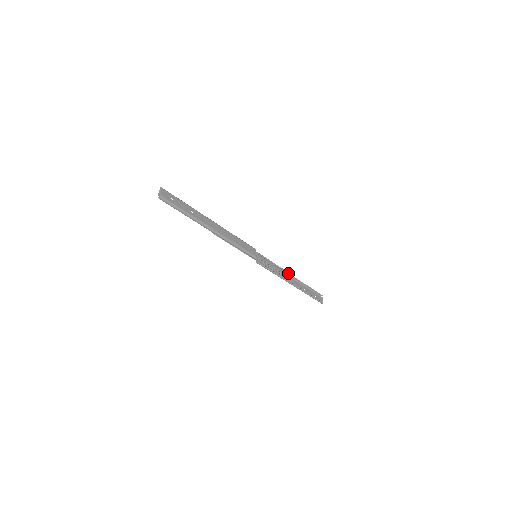
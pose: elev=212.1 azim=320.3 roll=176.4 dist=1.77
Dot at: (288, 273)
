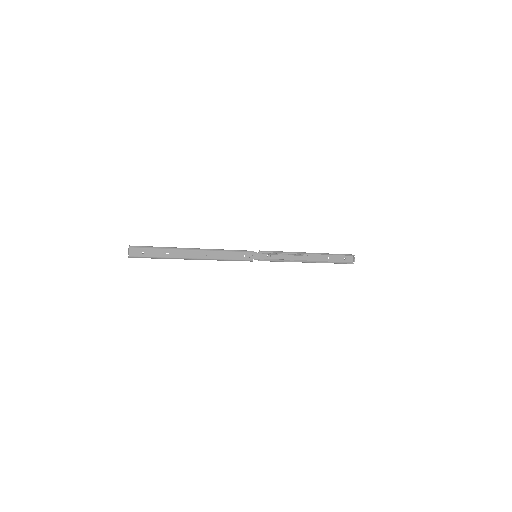
Dot at: (301, 255)
